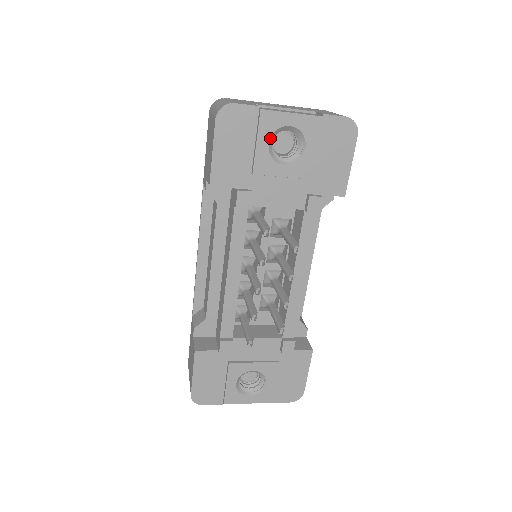
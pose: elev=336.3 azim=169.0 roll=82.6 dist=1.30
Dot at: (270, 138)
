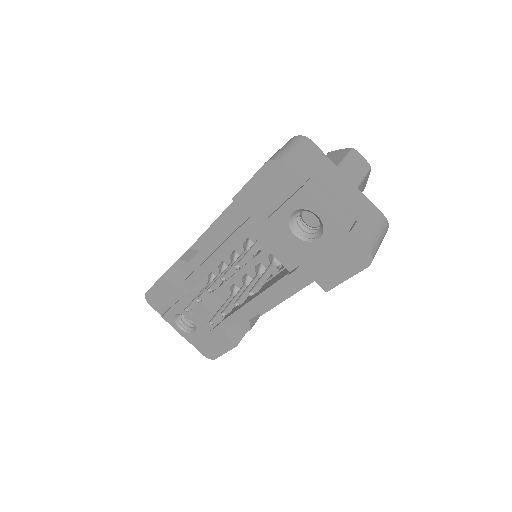
Dot at: (297, 210)
